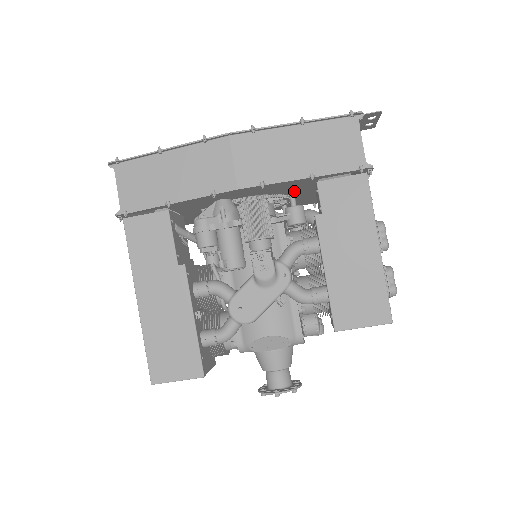
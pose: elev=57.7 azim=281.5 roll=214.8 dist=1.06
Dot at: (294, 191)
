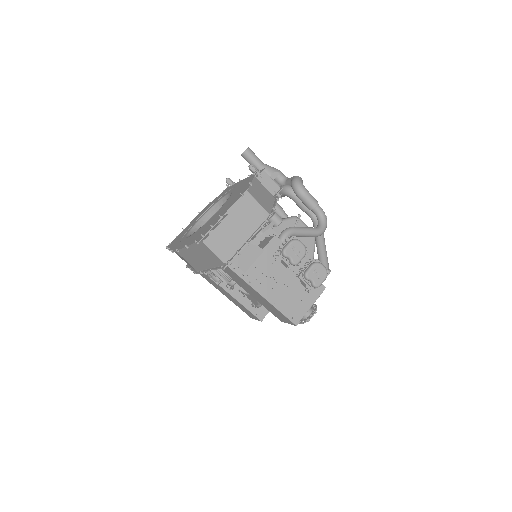
Dot at: occluded
